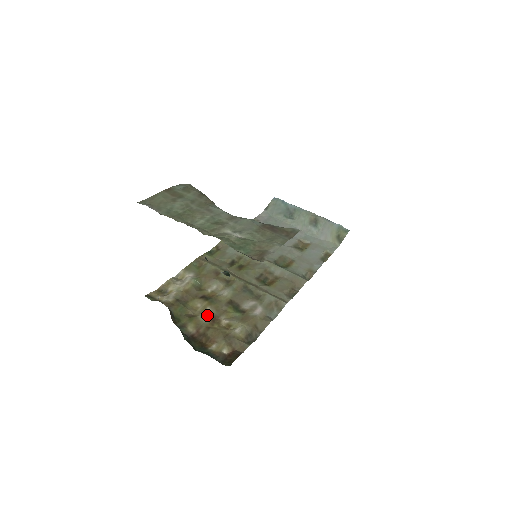
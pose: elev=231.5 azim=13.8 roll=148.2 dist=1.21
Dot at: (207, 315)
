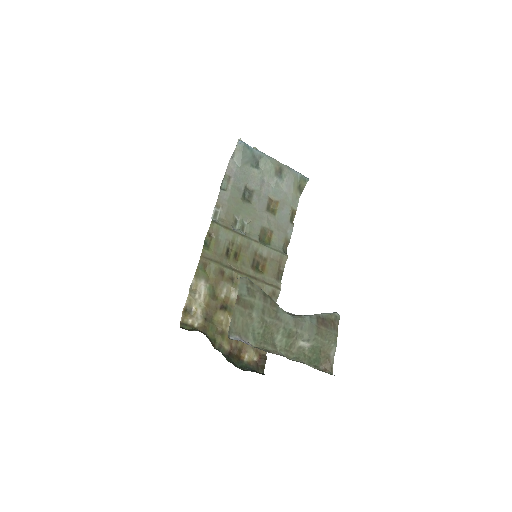
Dot at: occluded
